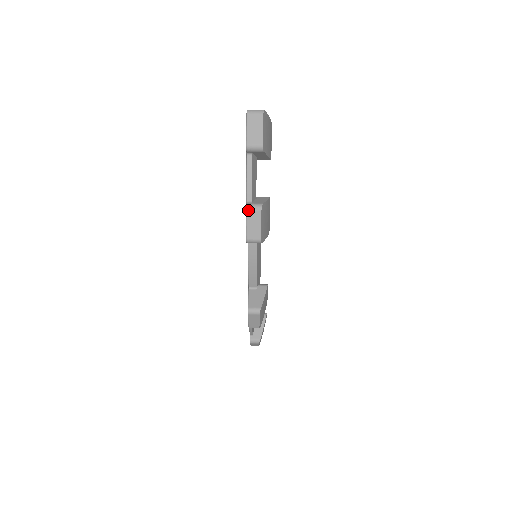
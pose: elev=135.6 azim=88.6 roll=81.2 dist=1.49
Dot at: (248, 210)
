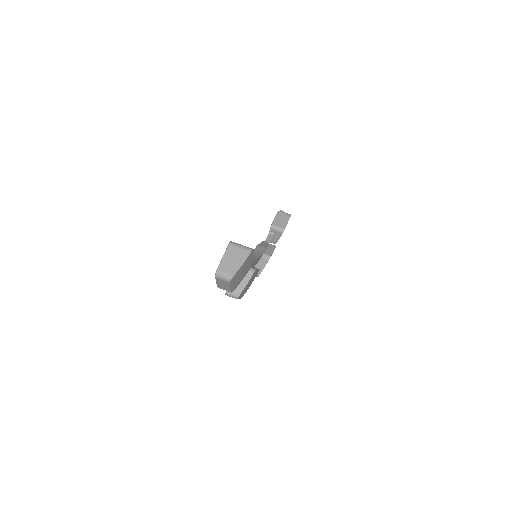
Dot at: (227, 295)
